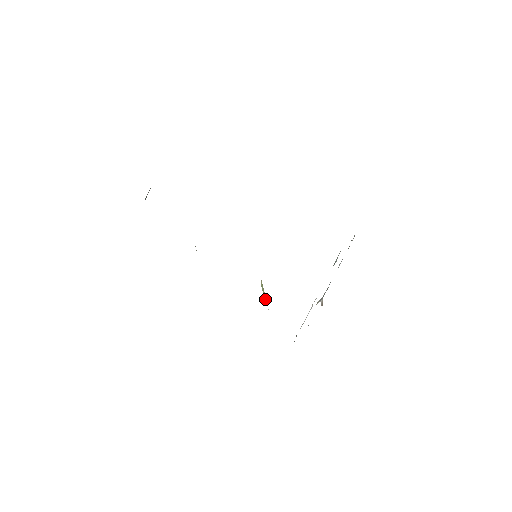
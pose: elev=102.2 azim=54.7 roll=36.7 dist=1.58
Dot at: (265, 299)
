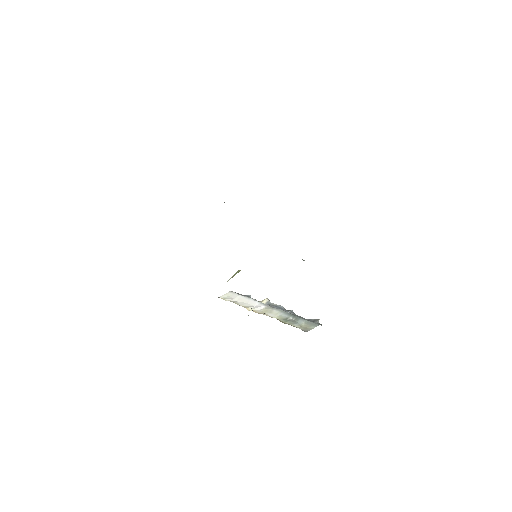
Dot at: (232, 276)
